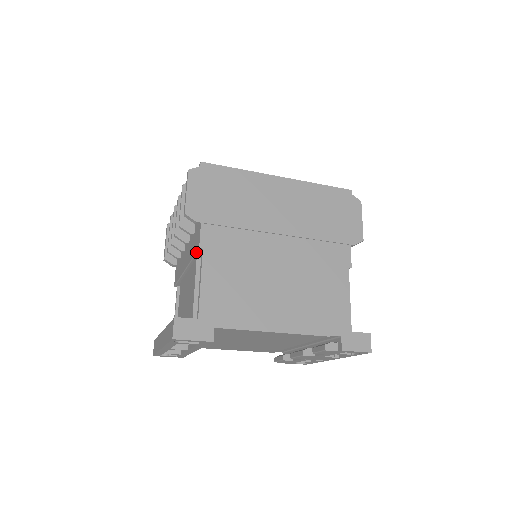
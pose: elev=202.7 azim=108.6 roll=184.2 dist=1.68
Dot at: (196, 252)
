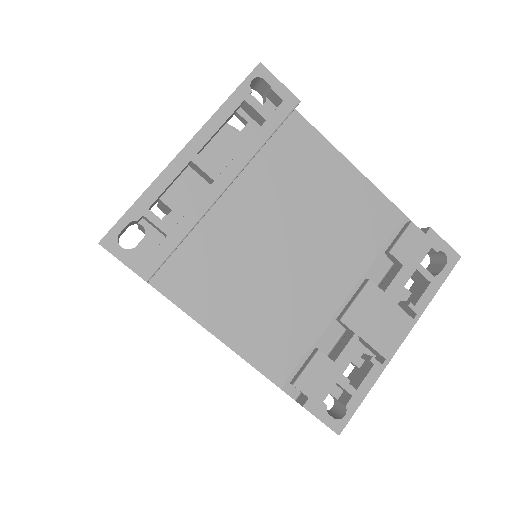
Dot at: occluded
